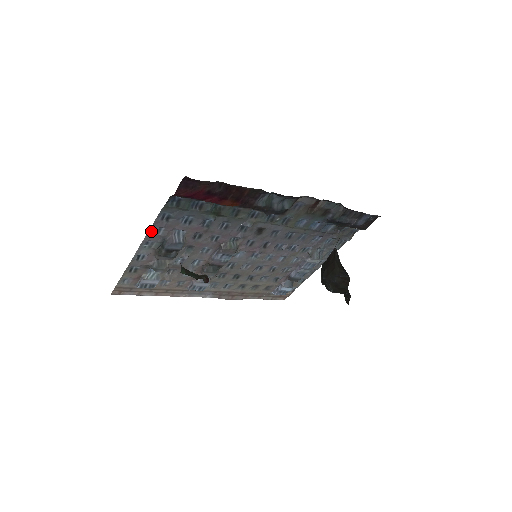
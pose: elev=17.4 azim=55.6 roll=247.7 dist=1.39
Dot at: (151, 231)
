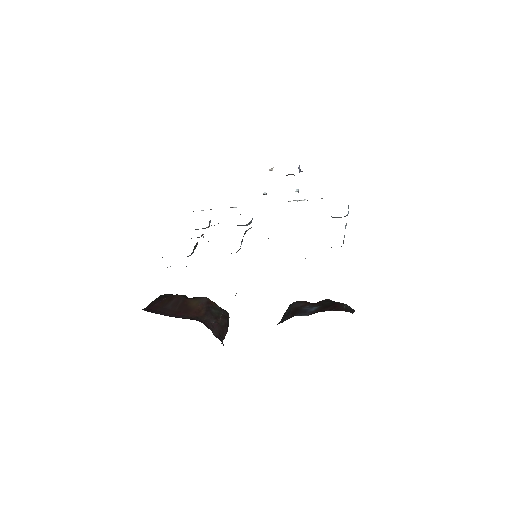
Dot at: occluded
